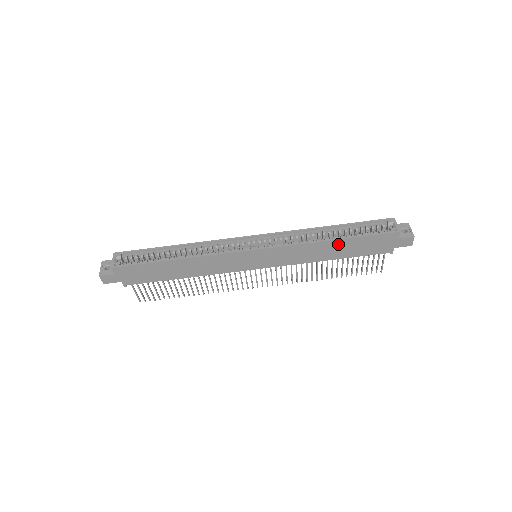
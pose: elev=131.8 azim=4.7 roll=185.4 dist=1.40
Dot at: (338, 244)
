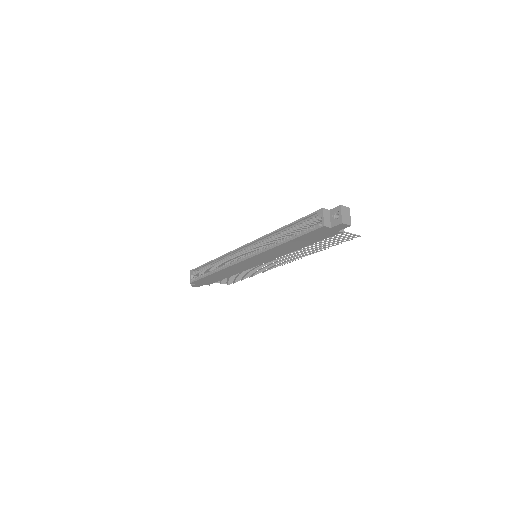
Dot at: (291, 243)
